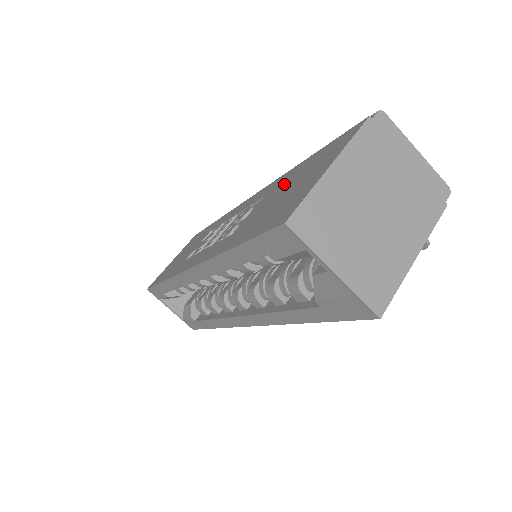
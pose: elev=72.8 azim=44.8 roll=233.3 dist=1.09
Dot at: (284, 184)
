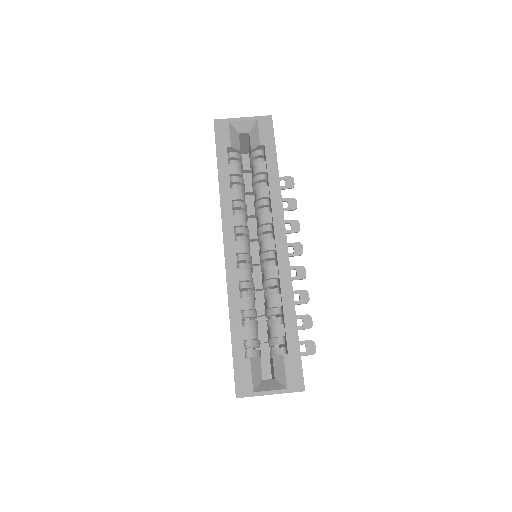
Dot at: occluded
